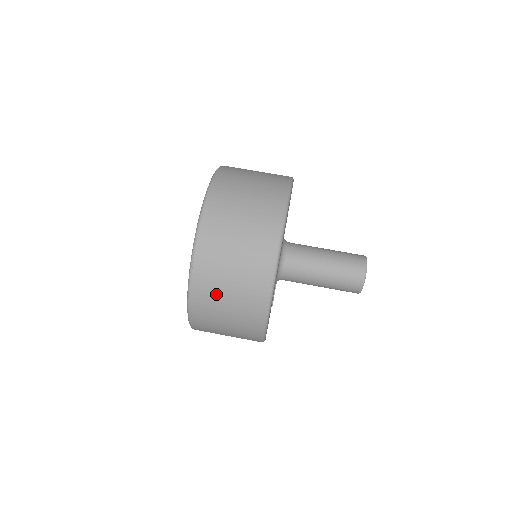
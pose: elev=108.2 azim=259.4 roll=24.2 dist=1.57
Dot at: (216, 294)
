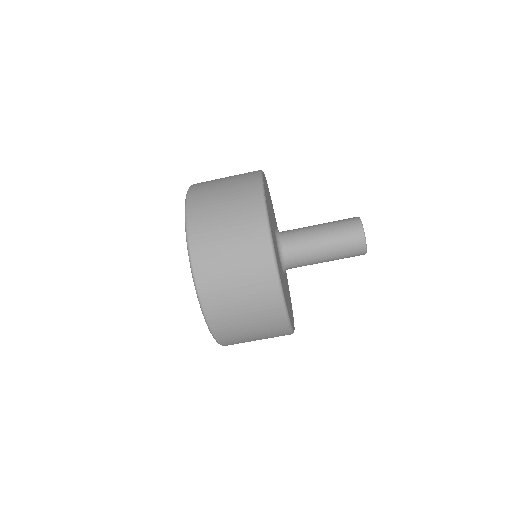
Dot at: occluded
